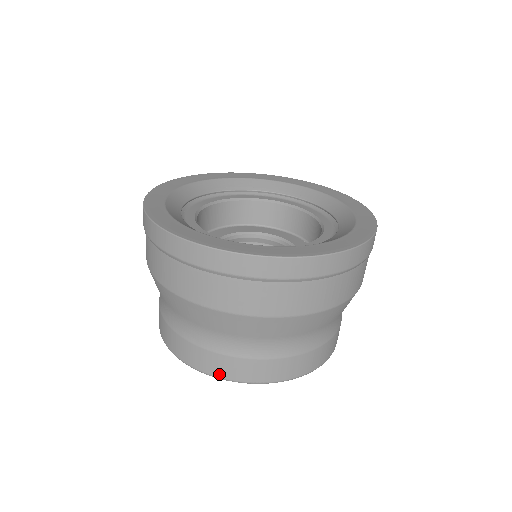
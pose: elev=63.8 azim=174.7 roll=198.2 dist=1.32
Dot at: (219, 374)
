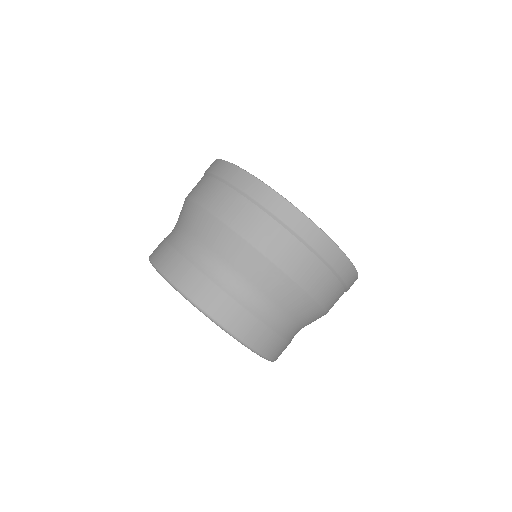
Dot at: (253, 343)
